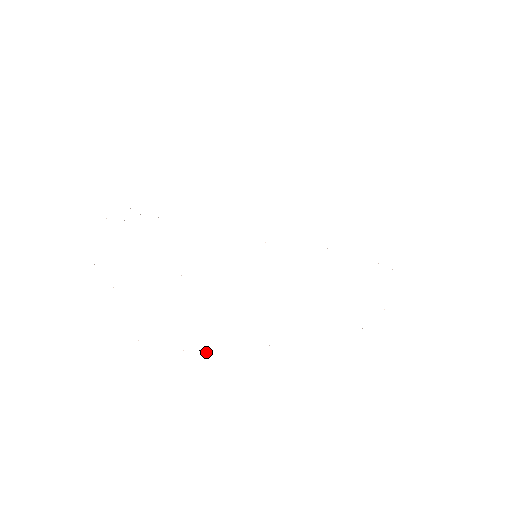
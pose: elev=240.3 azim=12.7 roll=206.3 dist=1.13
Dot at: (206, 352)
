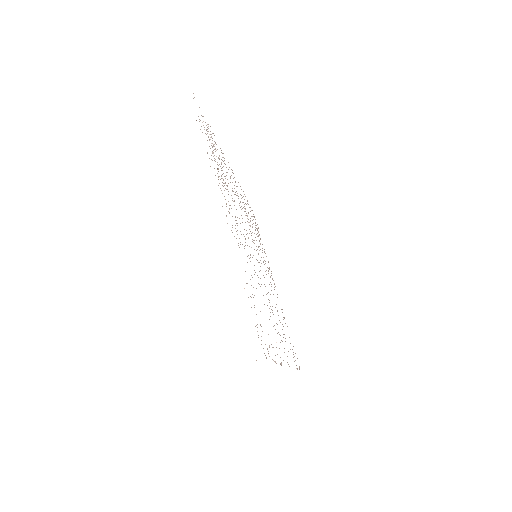
Dot at: occluded
